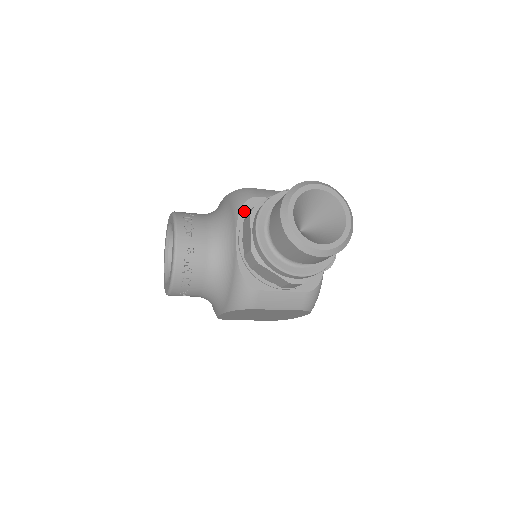
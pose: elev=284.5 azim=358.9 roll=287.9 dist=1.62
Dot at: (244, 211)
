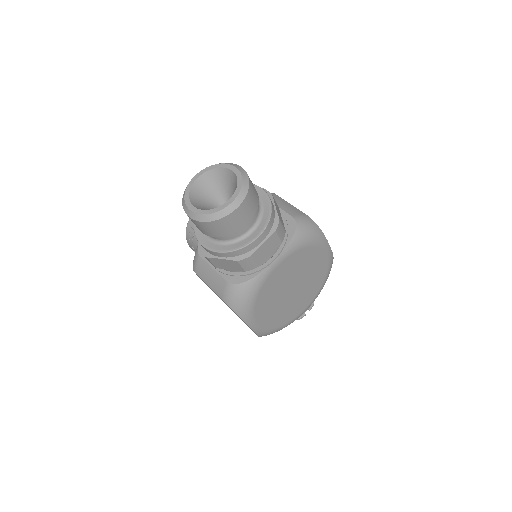
Dot at: occluded
